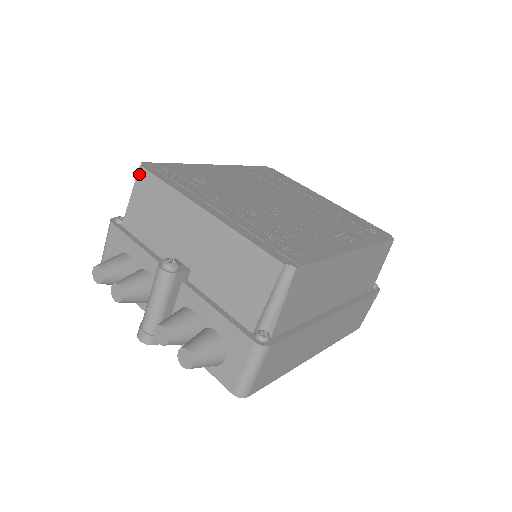
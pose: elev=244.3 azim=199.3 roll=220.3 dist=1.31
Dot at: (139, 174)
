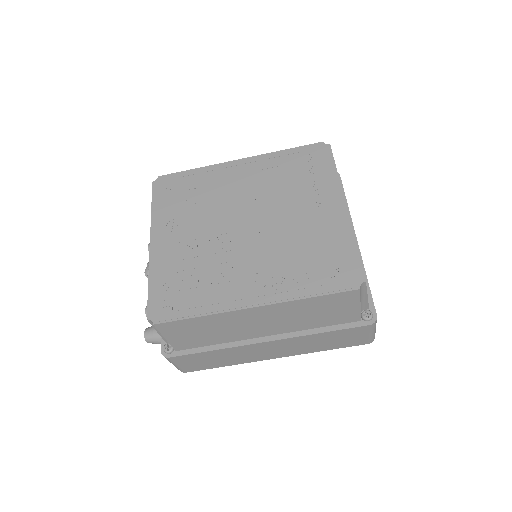
Dot at: occluded
